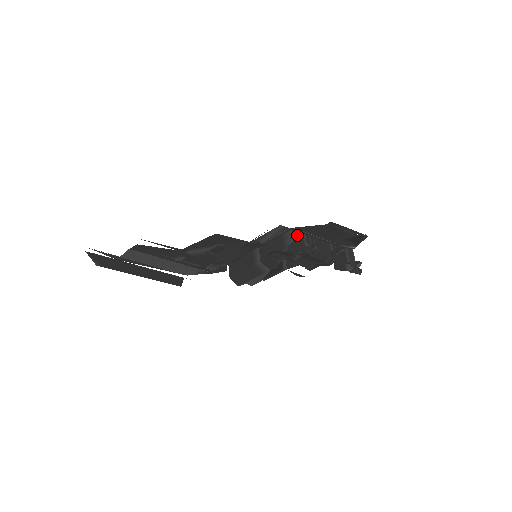
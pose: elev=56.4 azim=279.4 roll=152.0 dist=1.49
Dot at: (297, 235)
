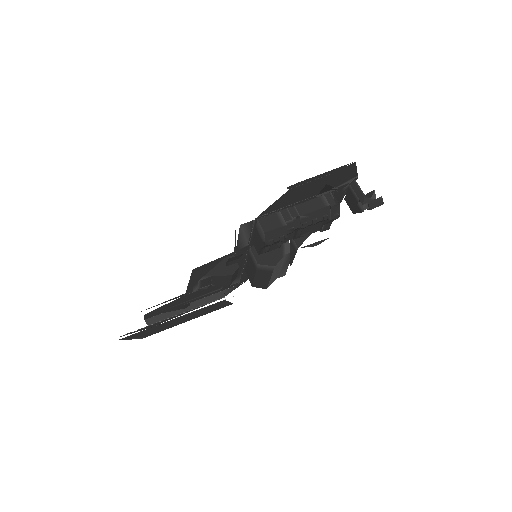
Dot at: (268, 221)
